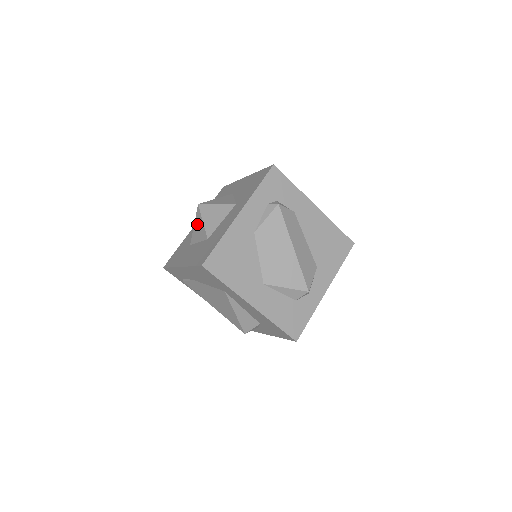
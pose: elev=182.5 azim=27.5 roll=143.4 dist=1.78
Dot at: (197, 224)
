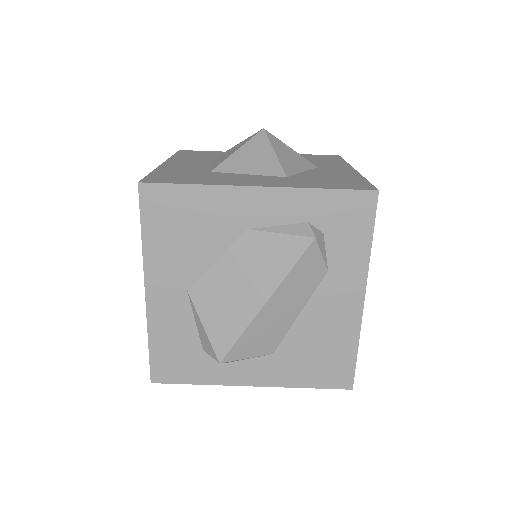
Dot at: (236, 146)
